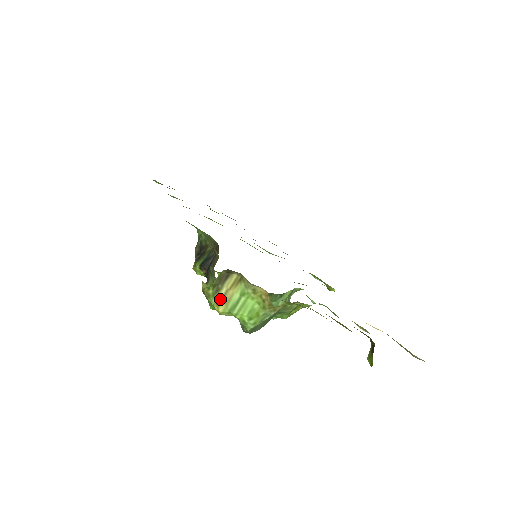
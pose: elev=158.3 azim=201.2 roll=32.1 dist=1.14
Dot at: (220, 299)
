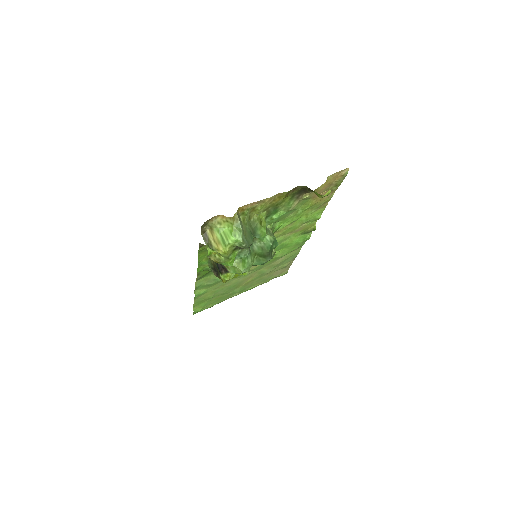
Dot at: (216, 246)
